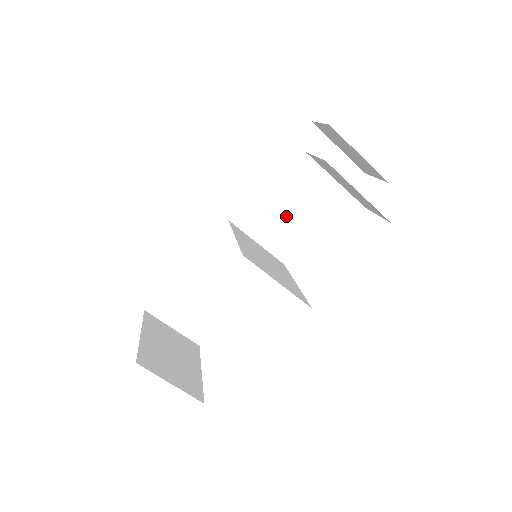
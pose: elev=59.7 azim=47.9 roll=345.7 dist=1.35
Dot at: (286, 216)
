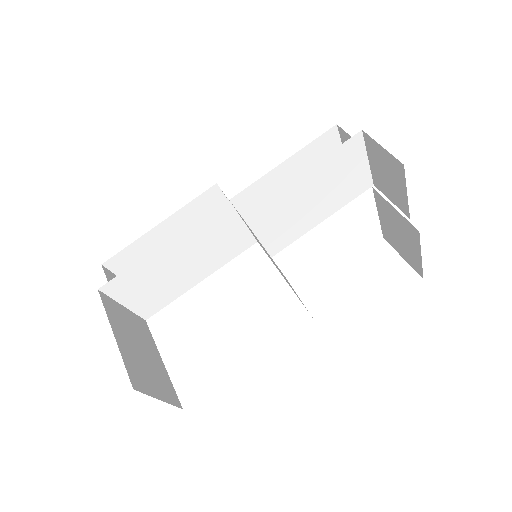
Dot at: (294, 216)
